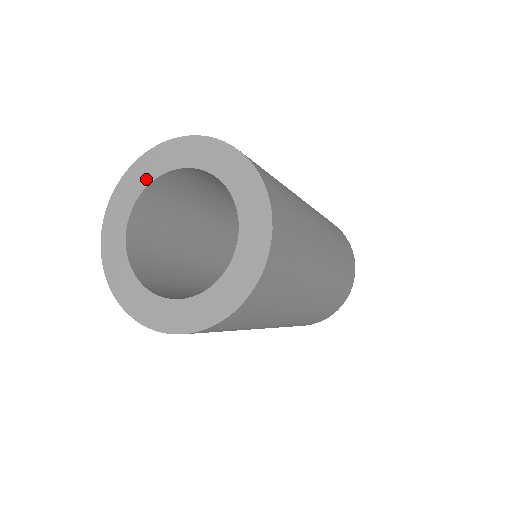
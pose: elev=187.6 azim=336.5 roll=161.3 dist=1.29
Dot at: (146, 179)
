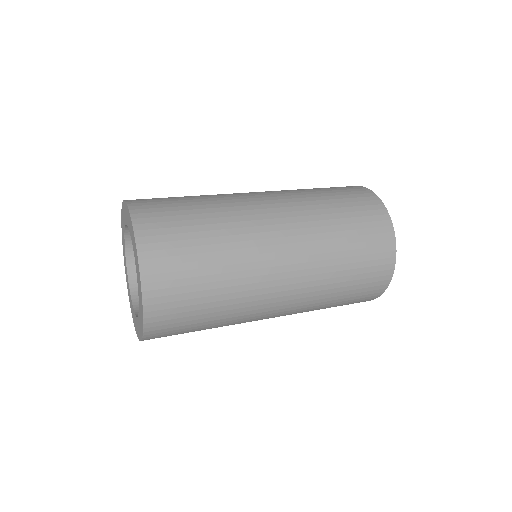
Dot at: (124, 237)
